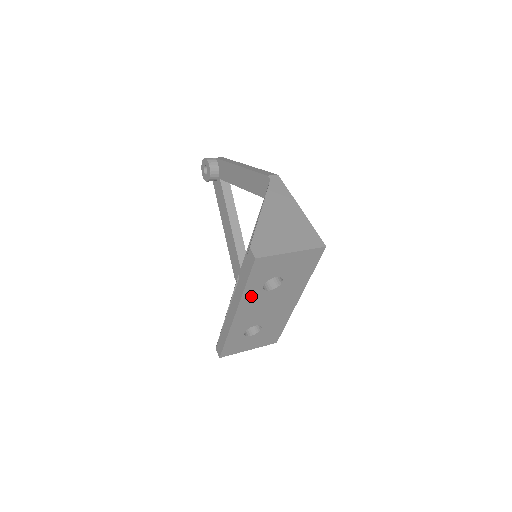
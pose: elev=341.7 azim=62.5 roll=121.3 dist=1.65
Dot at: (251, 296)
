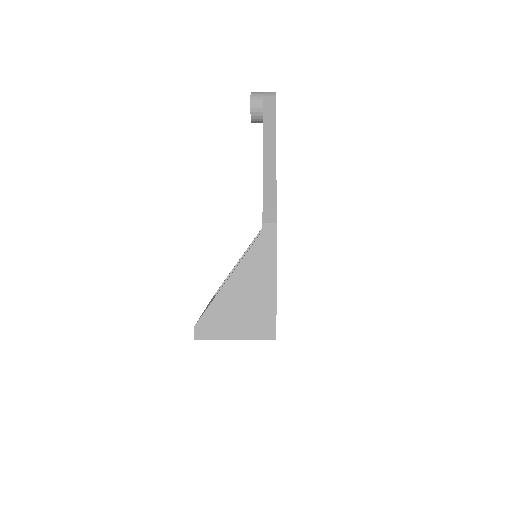
Dot at: occluded
